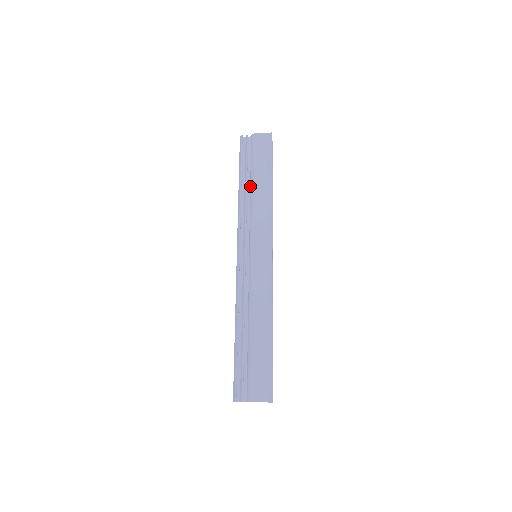
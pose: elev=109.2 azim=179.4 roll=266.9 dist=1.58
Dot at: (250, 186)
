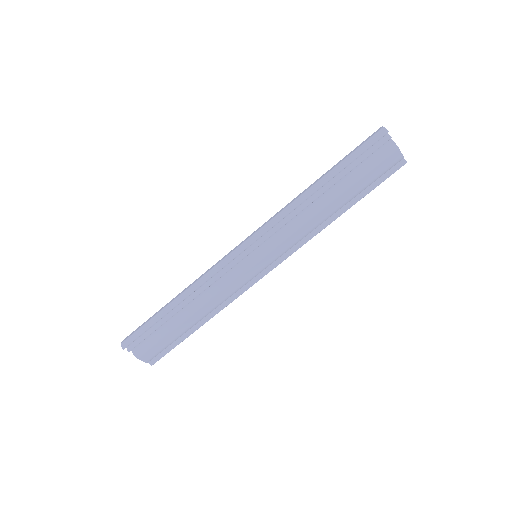
Dot at: (327, 193)
